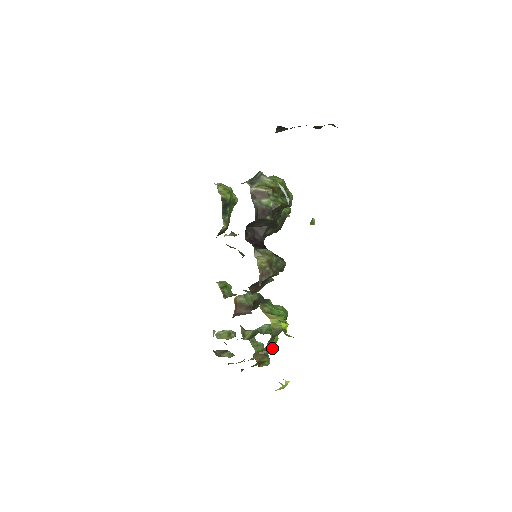
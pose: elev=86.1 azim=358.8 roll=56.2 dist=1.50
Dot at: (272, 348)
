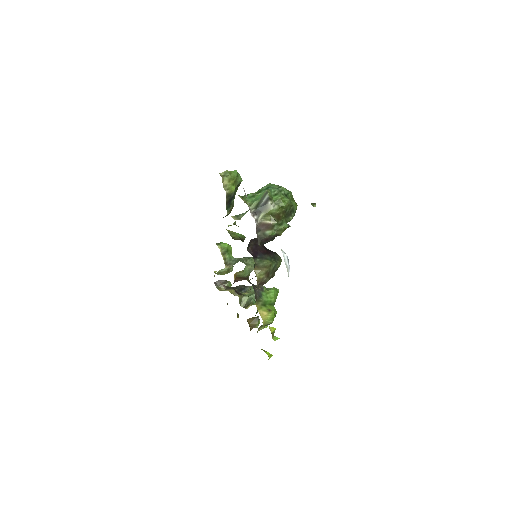
Dot at: occluded
